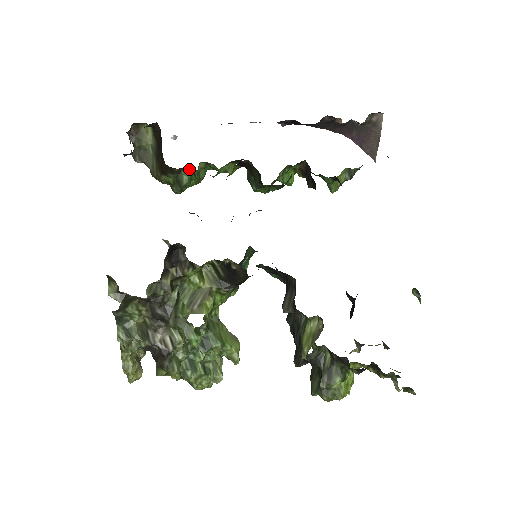
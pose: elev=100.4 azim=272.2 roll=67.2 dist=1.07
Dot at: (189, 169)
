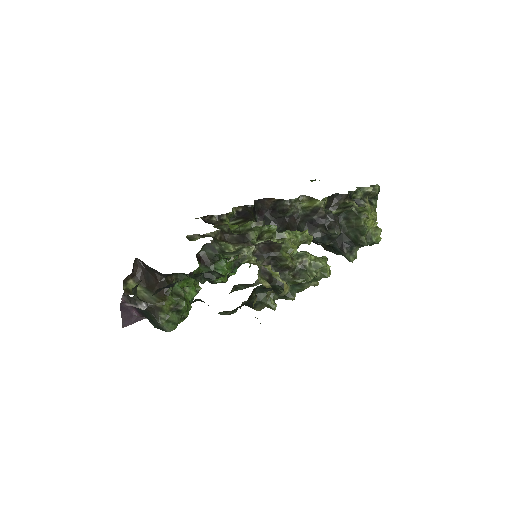
Dot at: (176, 275)
